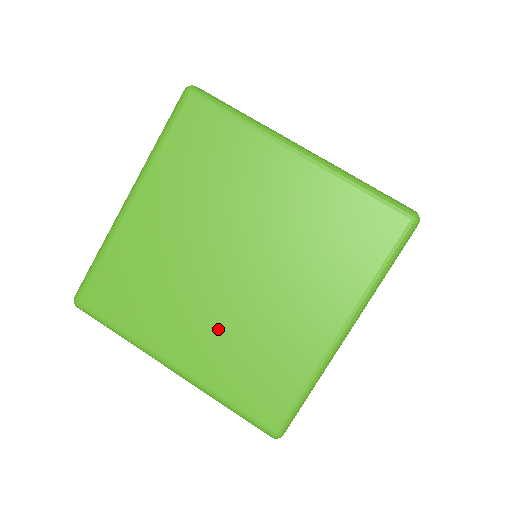
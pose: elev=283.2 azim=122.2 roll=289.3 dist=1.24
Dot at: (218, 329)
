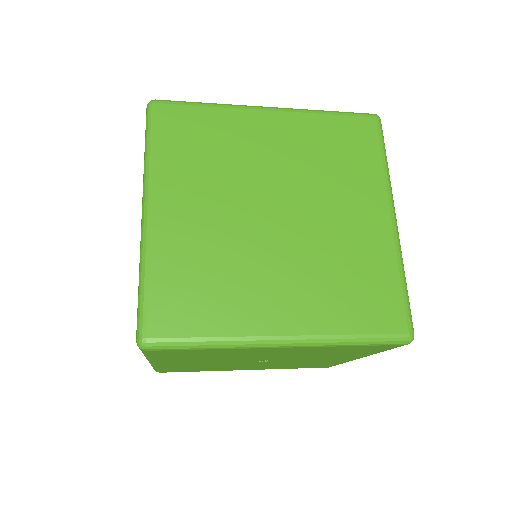
Dot at: (212, 231)
